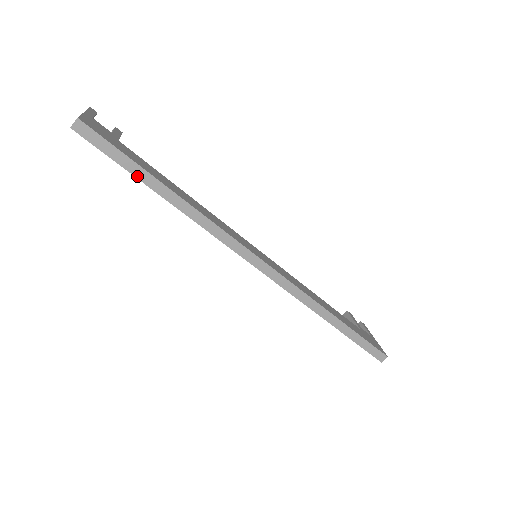
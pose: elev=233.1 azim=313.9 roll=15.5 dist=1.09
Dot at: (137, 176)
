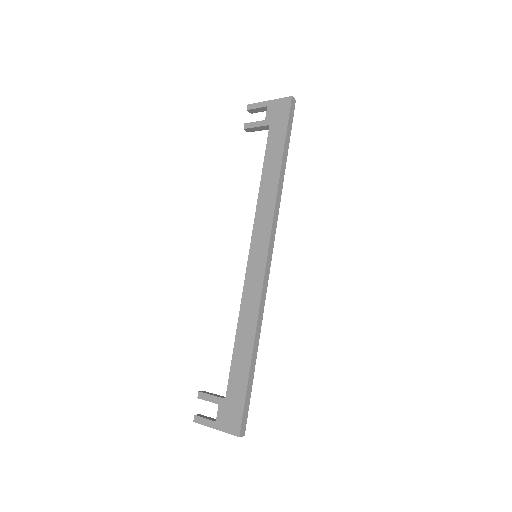
Dot at: (285, 143)
